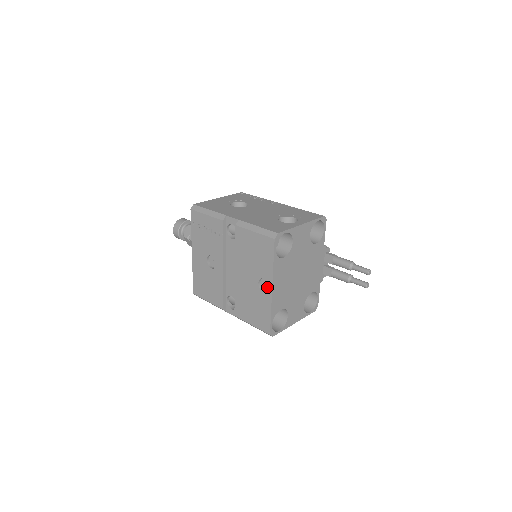
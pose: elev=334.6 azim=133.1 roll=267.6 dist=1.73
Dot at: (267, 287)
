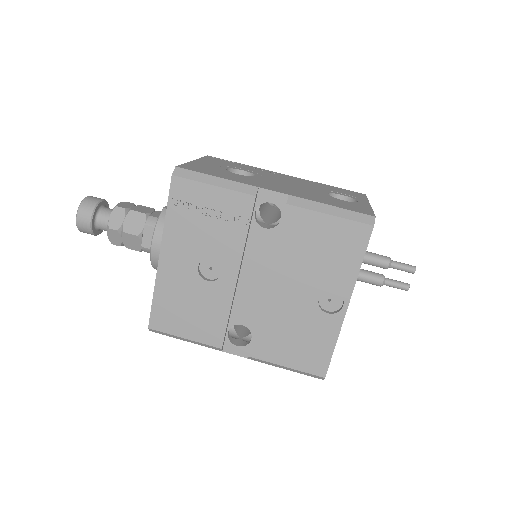
Dot at: (333, 304)
